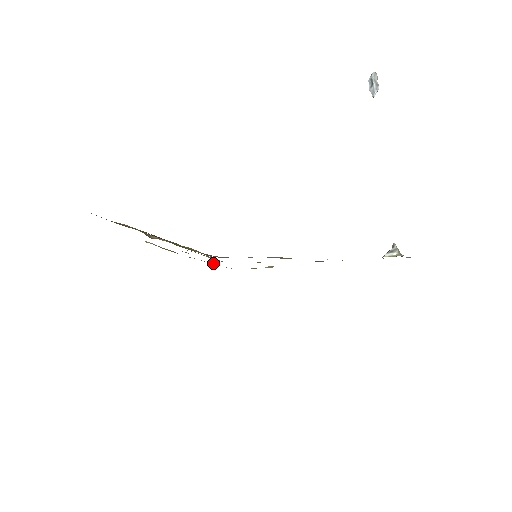
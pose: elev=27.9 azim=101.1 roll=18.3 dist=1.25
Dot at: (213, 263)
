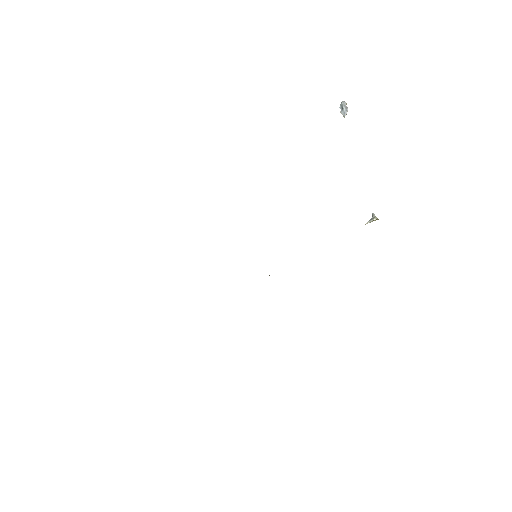
Dot at: occluded
